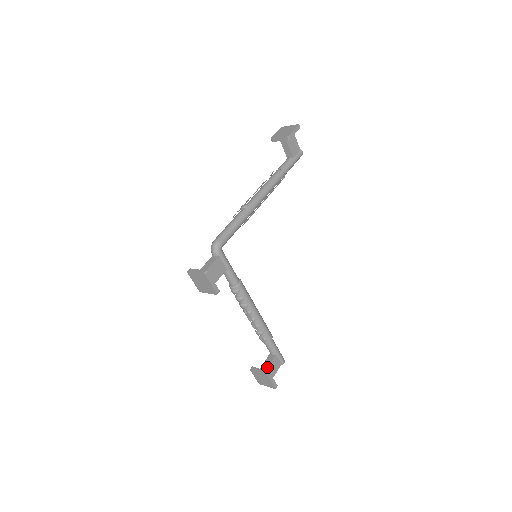
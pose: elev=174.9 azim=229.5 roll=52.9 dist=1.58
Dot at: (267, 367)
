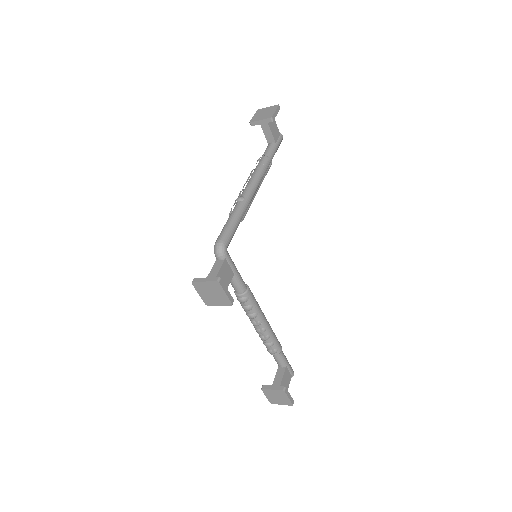
Dot at: (280, 382)
